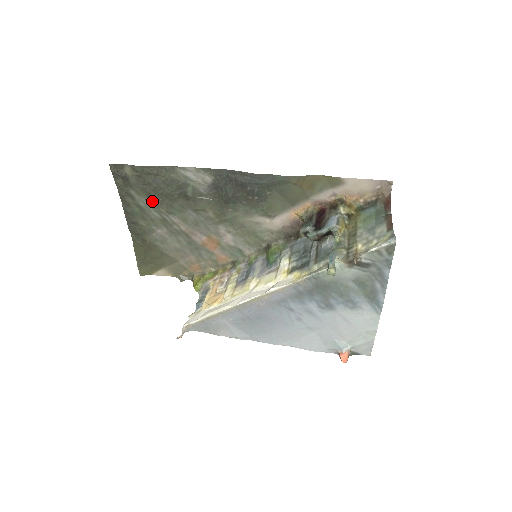
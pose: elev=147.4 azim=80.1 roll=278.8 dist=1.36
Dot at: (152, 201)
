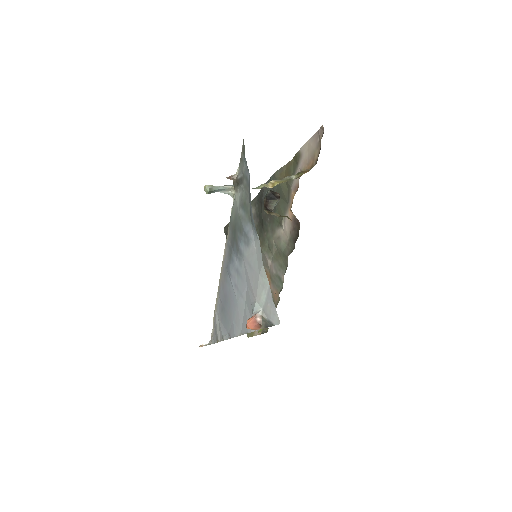
Dot at: occluded
